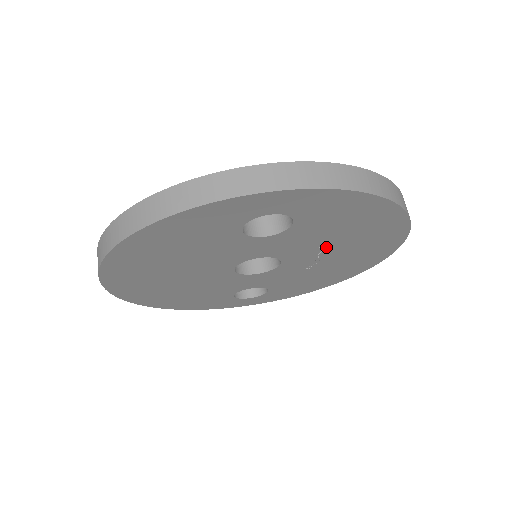
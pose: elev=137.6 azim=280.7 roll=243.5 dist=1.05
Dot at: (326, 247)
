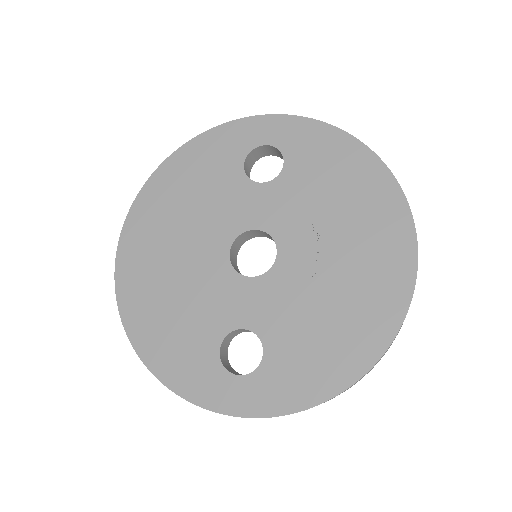
Dot at: (322, 227)
